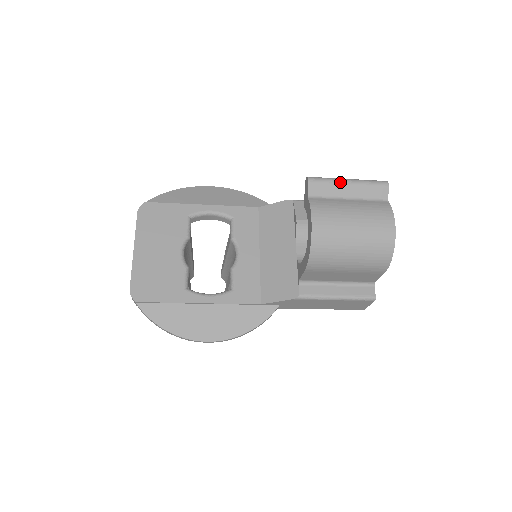
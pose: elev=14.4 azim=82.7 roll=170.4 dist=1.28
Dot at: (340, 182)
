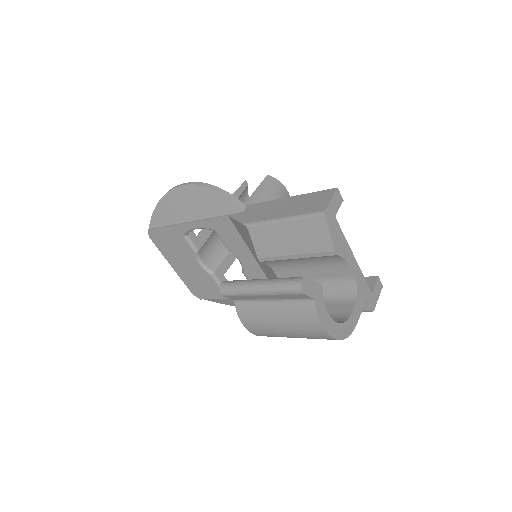
Dot at: (250, 294)
